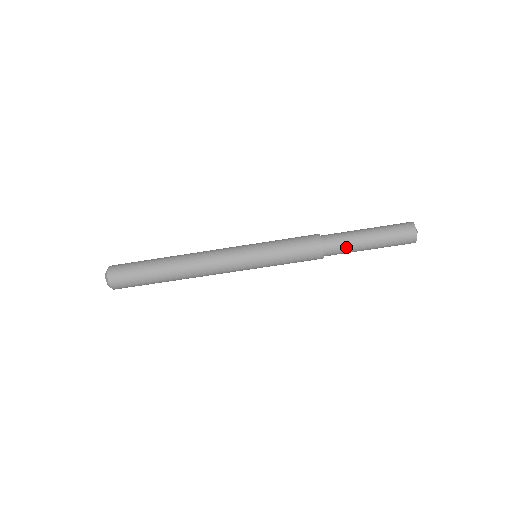
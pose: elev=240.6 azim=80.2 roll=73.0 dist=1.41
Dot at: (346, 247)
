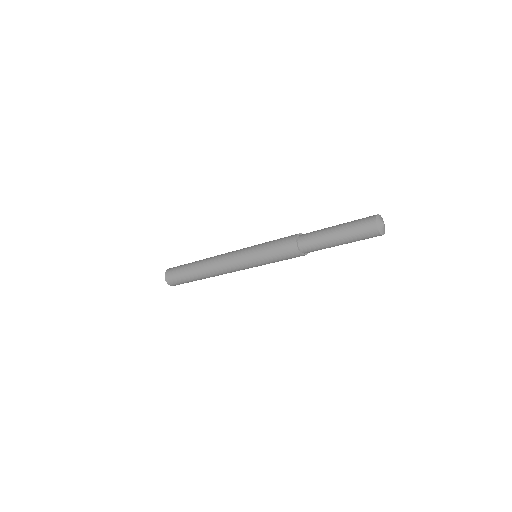
Dot at: (317, 244)
